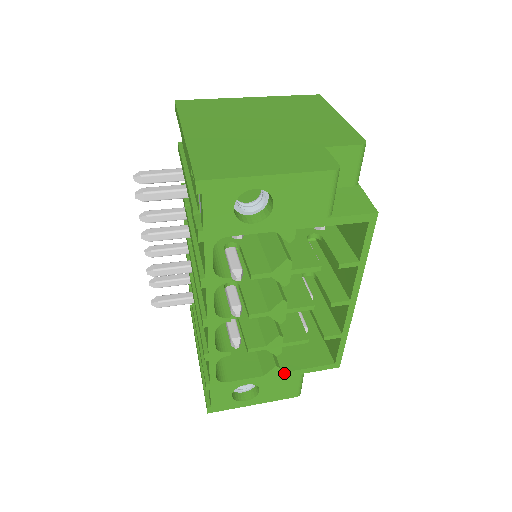
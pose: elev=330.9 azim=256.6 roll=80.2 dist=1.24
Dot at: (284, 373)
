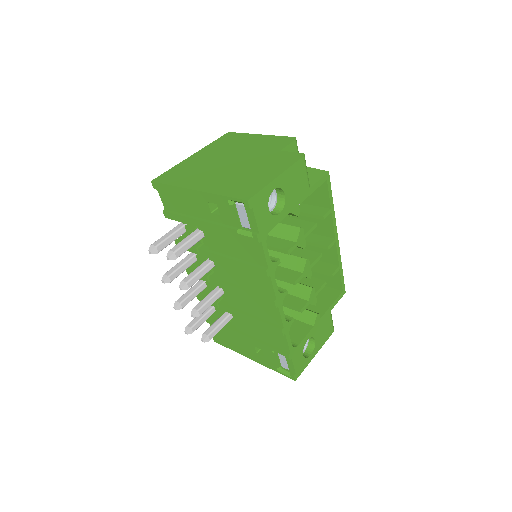
Dot at: (322, 317)
